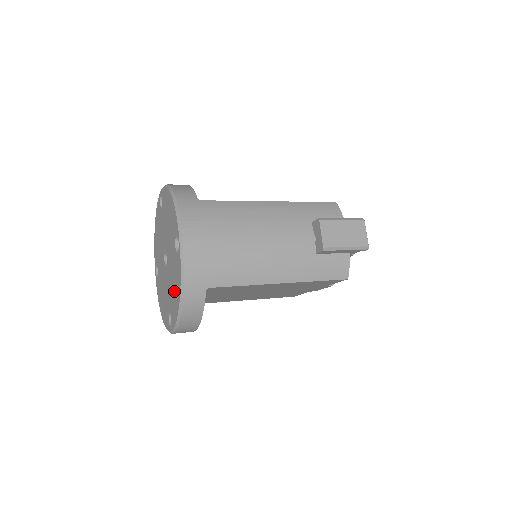
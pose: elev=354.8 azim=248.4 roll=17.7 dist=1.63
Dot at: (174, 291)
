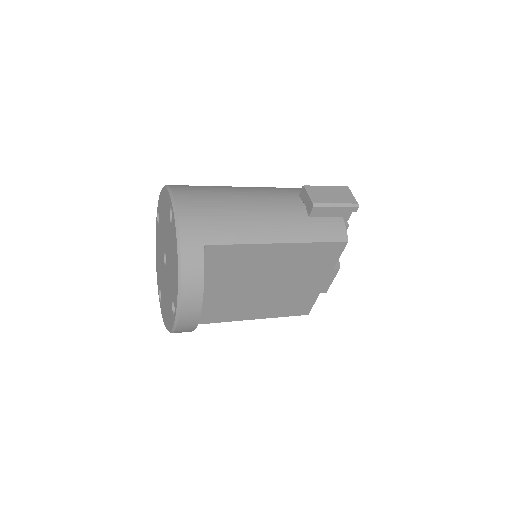
Dot at: (173, 265)
